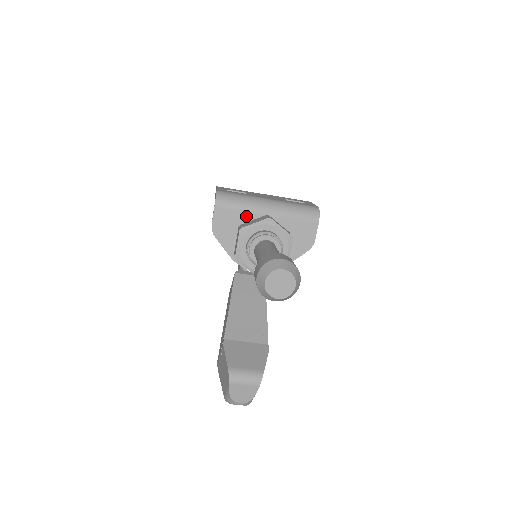
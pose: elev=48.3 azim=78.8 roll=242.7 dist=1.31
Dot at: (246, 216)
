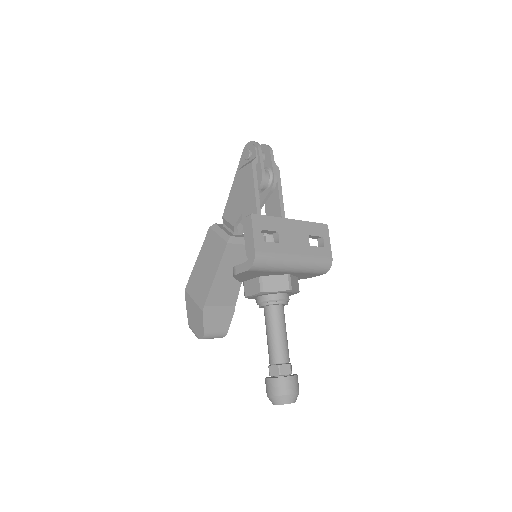
Dot at: (270, 273)
